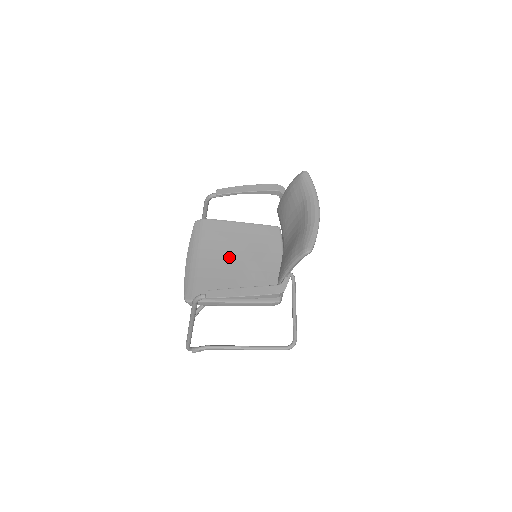
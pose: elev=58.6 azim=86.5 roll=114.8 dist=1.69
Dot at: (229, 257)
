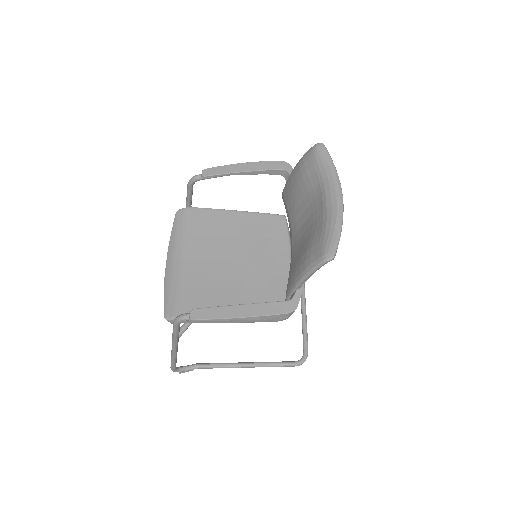
Dot at: (221, 257)
